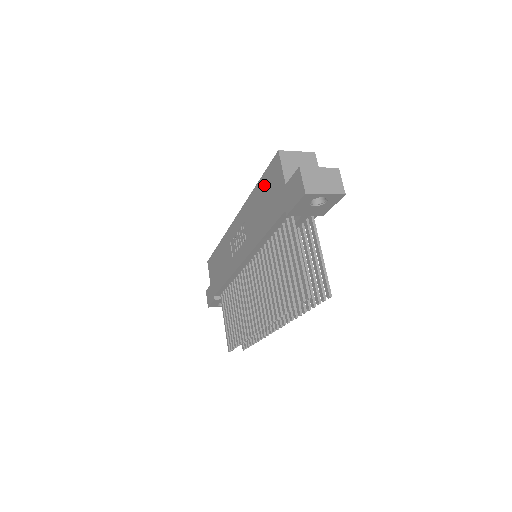
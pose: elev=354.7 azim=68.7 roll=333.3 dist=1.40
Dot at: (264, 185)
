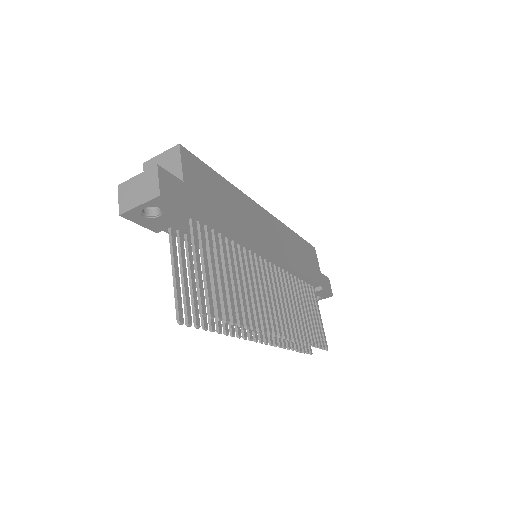
Dot at: occluded
